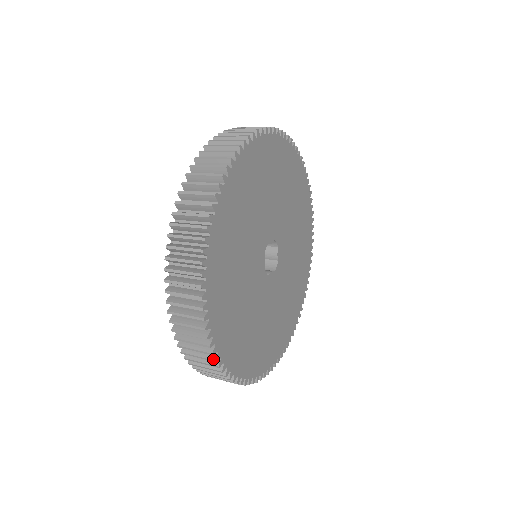
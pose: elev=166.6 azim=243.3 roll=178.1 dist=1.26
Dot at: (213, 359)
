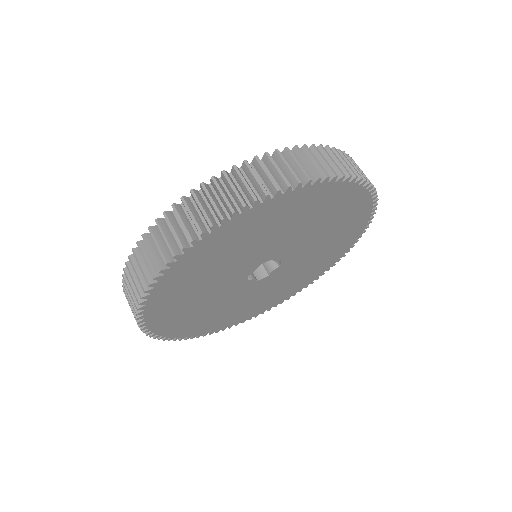
Dot at: (137, 306)
